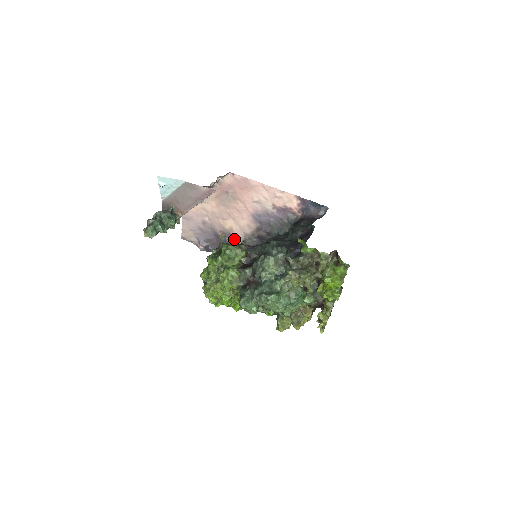
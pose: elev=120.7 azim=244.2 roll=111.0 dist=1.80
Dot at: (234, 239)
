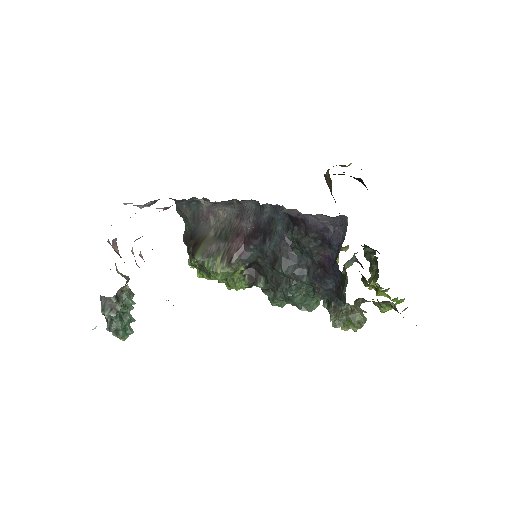
Dot at: occluded
